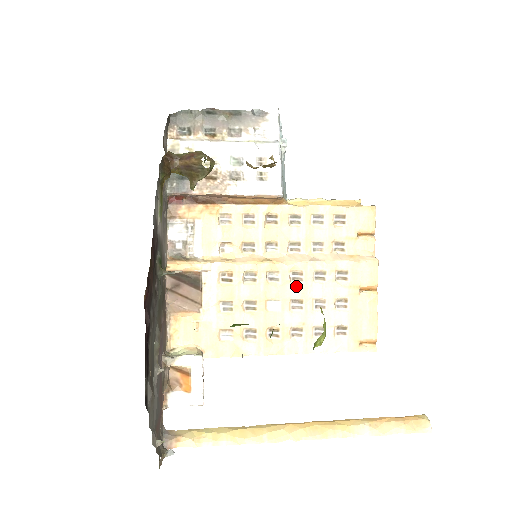
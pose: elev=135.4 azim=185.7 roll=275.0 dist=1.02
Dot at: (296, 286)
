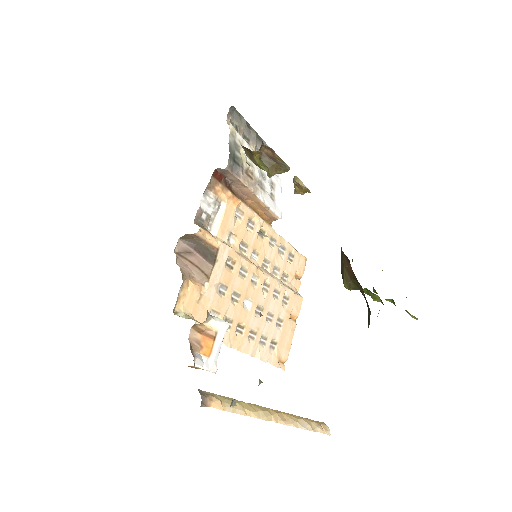
Dot at: (263, 295)
